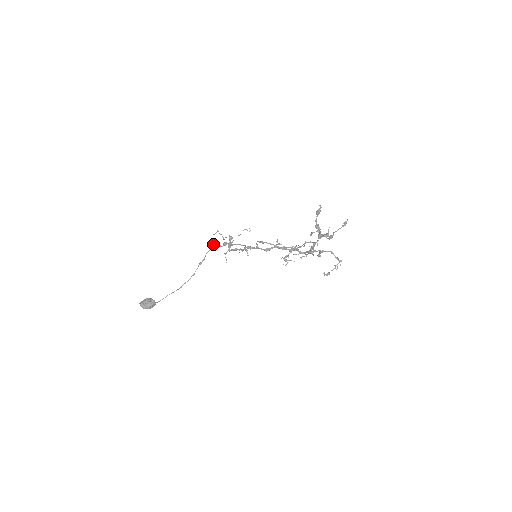
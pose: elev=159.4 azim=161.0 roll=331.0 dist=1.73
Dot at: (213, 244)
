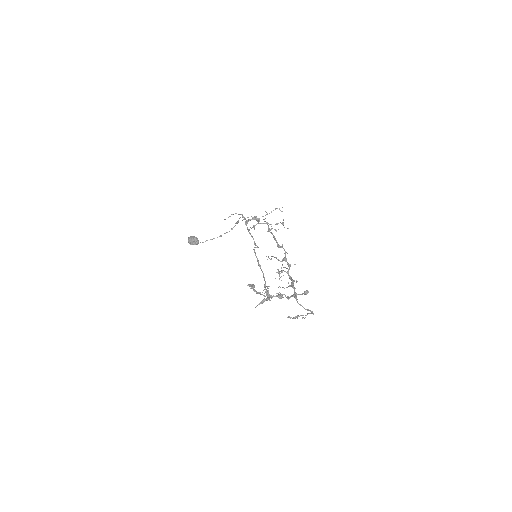
Dot at: (242, 215)
